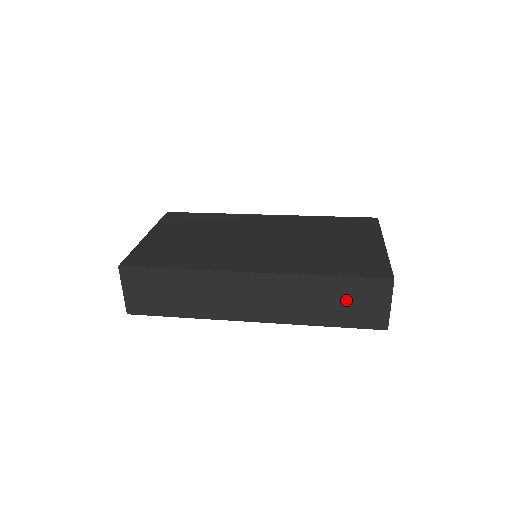
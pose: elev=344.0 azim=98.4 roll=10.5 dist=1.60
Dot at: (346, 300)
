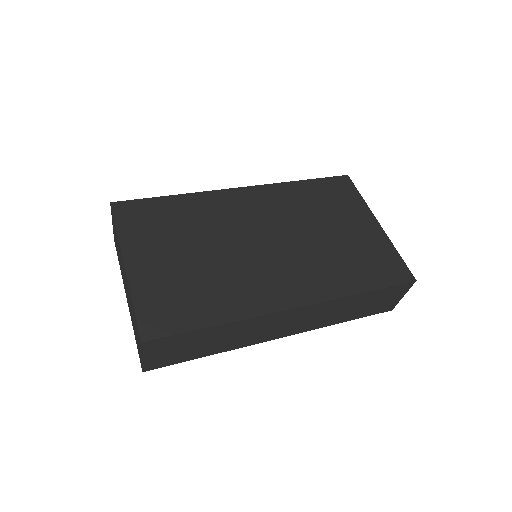
Dot at: (371, 302)
